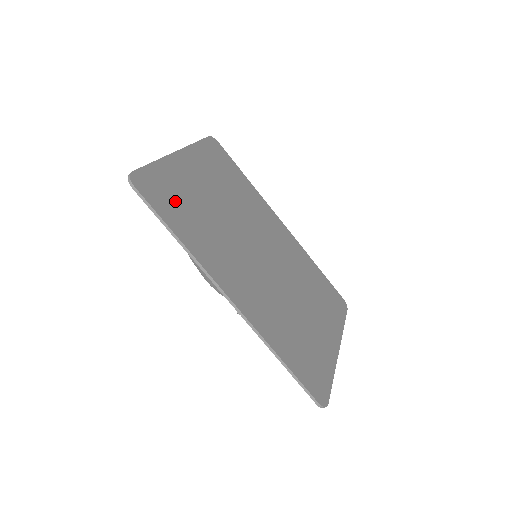
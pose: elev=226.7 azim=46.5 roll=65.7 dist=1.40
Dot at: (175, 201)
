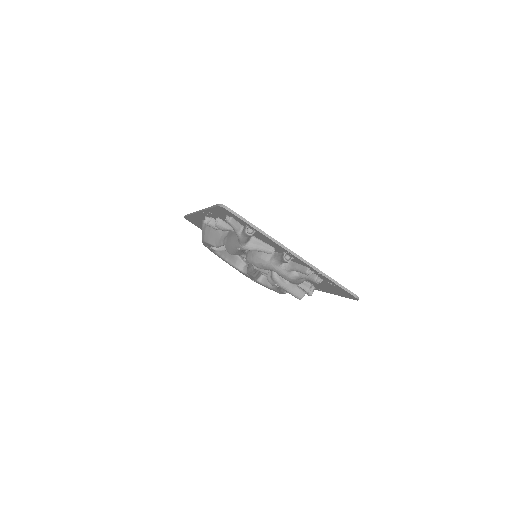
Dot at: occluded
